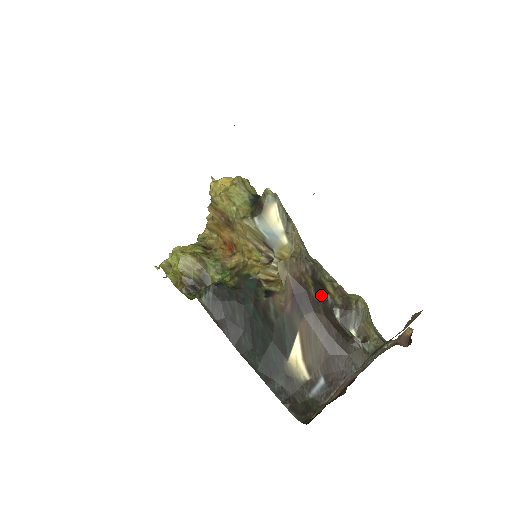
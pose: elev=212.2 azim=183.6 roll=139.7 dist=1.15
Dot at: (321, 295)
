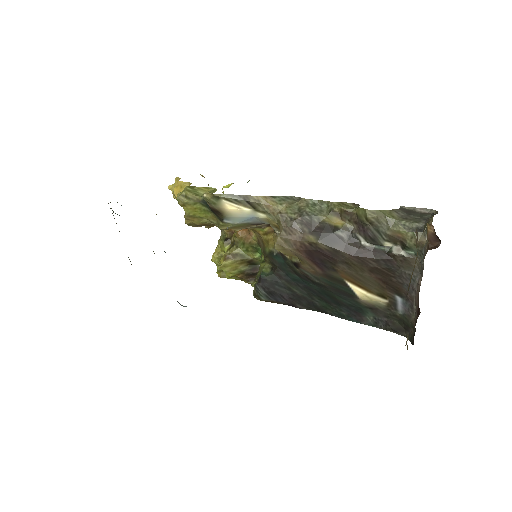
Dot at: (332, 240)
